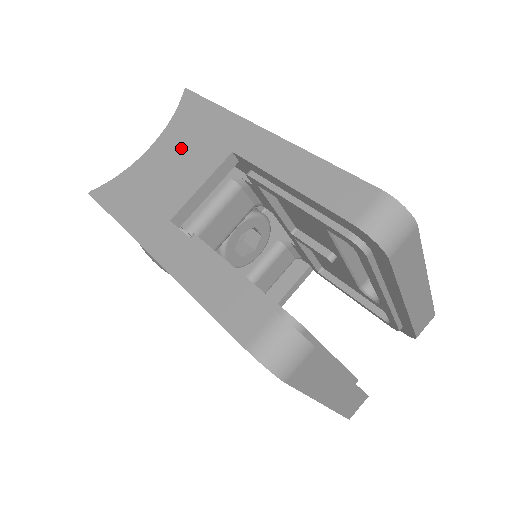
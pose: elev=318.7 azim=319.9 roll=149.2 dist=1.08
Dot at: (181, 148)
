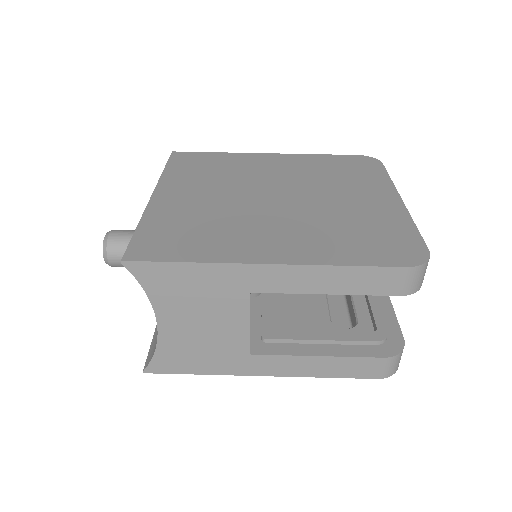
Dot at: (193, 310)
